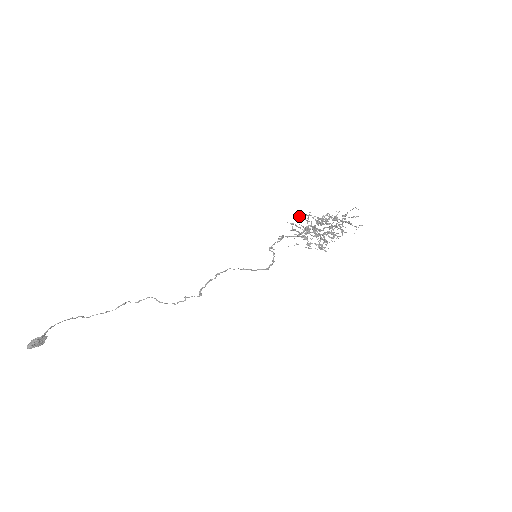
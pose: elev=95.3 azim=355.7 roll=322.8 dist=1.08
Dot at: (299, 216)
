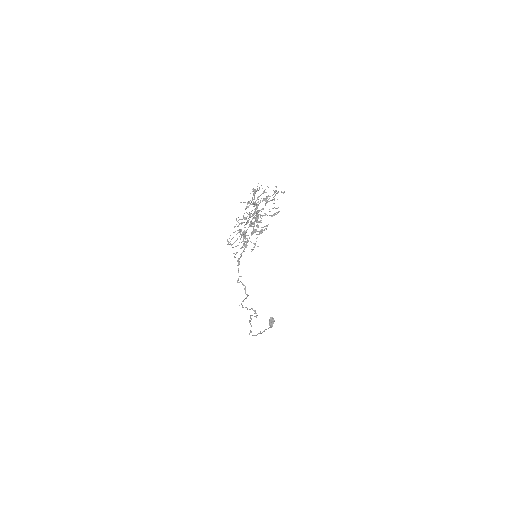
Dot at: occluded
